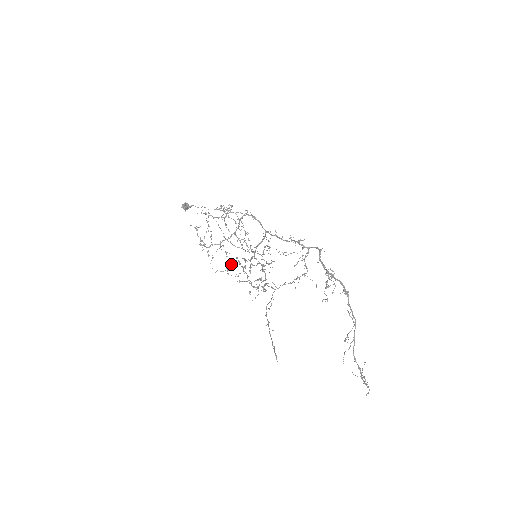
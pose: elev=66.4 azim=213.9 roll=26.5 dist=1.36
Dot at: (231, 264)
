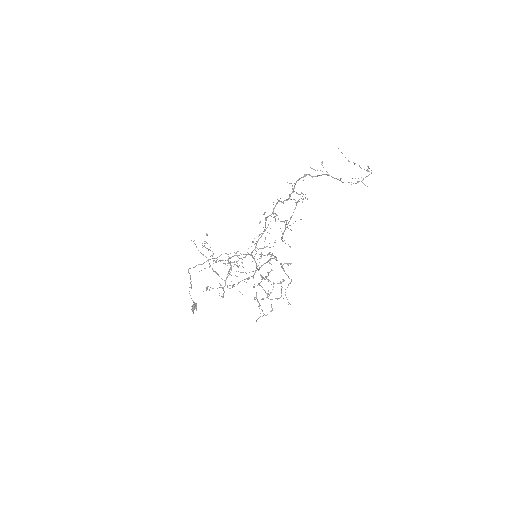
Dot at: (256, 298)
